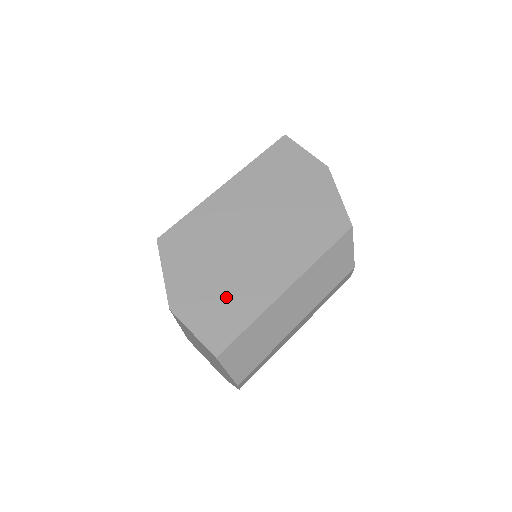
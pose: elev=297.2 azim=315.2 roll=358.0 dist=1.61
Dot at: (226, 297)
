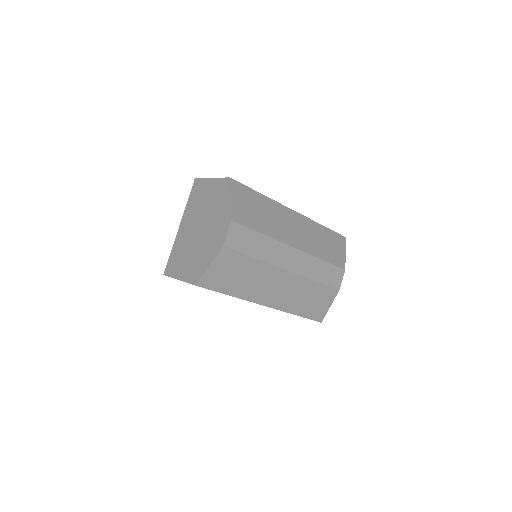
Dot at: occluded
